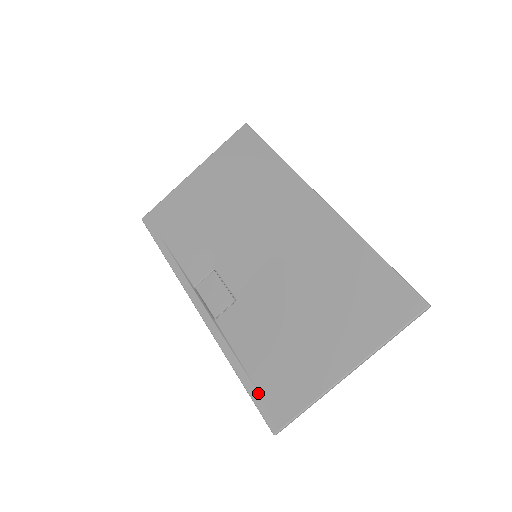
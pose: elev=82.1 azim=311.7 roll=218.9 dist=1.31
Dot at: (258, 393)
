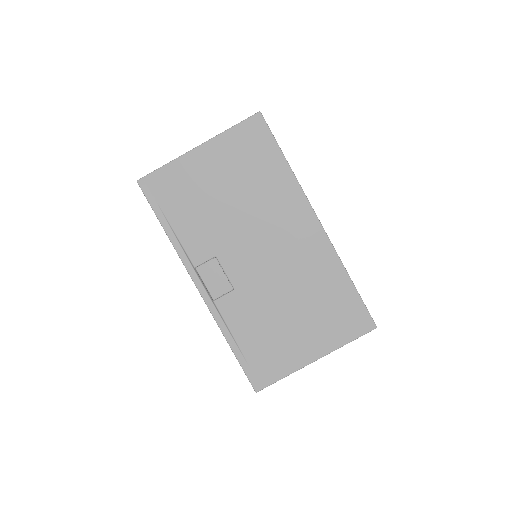
Dot at: (247, 364)
